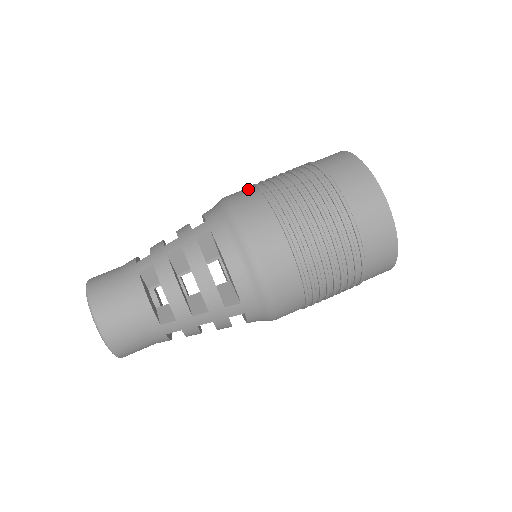
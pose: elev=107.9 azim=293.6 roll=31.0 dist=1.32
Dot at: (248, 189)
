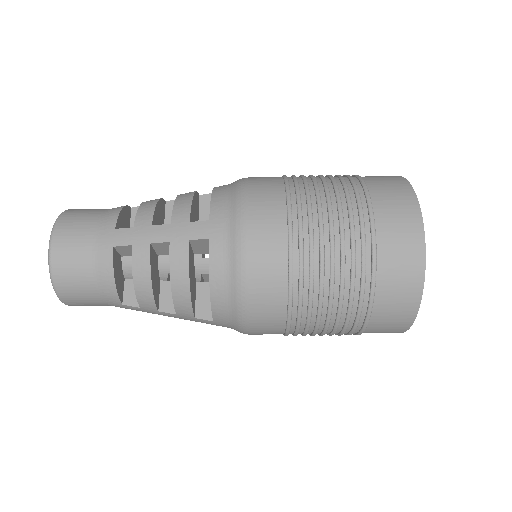
Dot at: occluded
